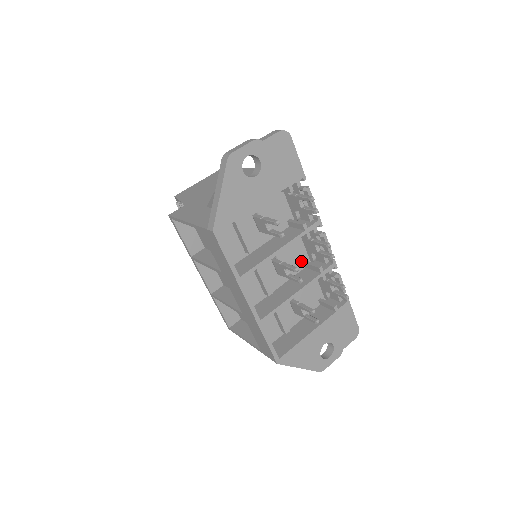
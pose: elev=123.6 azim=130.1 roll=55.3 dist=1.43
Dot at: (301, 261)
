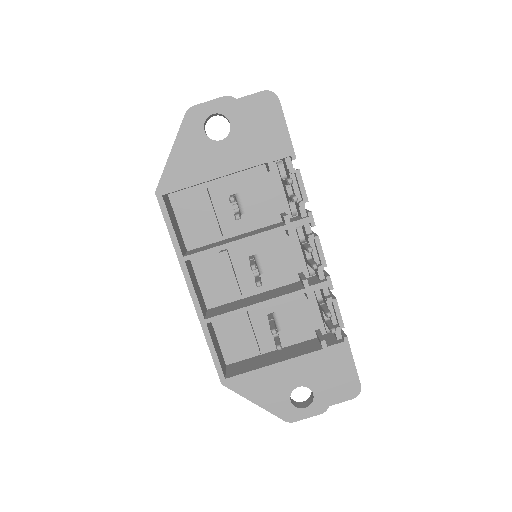
Dot at: (295, 271)
